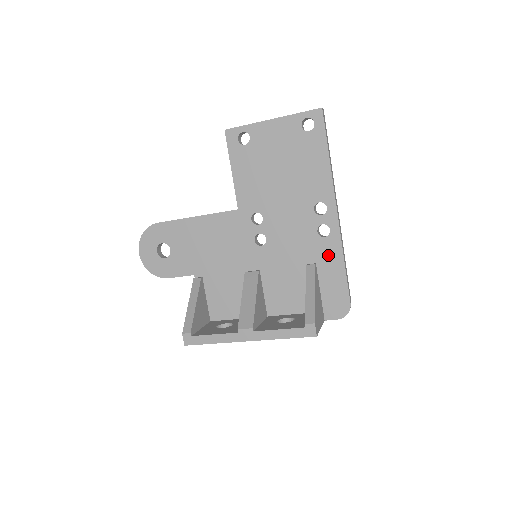
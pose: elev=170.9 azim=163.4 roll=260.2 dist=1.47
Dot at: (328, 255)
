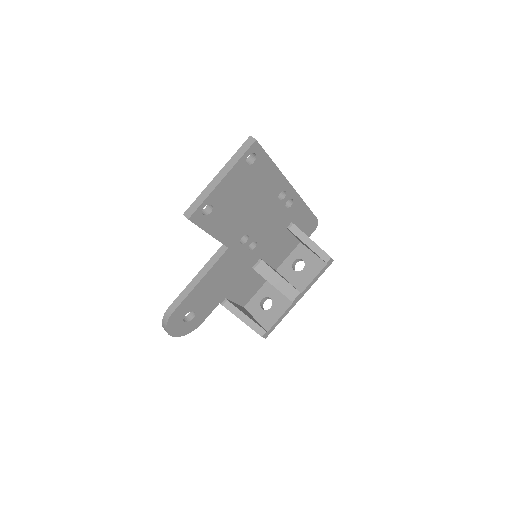
Dot at: (297, 212)
